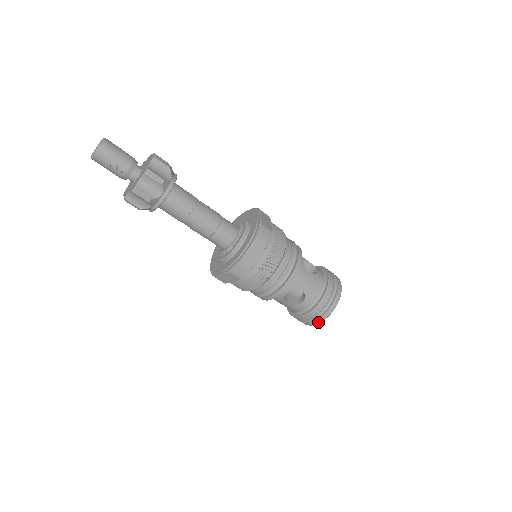
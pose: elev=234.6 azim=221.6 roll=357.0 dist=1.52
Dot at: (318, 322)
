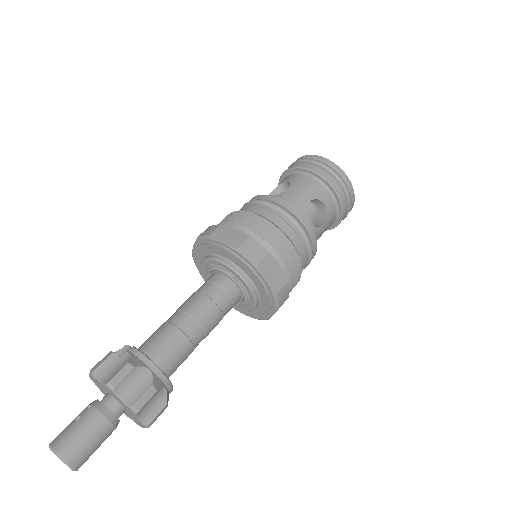
Dot at: occluded
